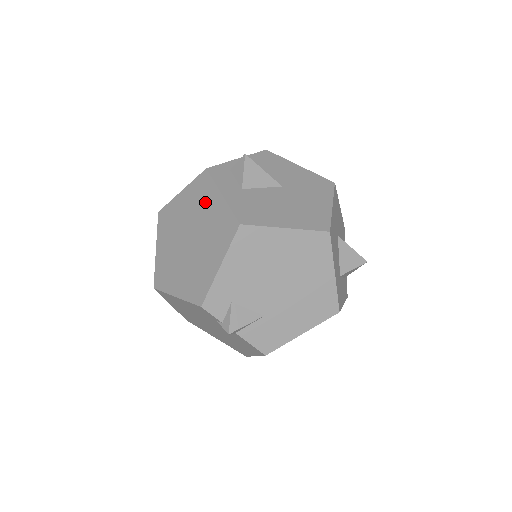
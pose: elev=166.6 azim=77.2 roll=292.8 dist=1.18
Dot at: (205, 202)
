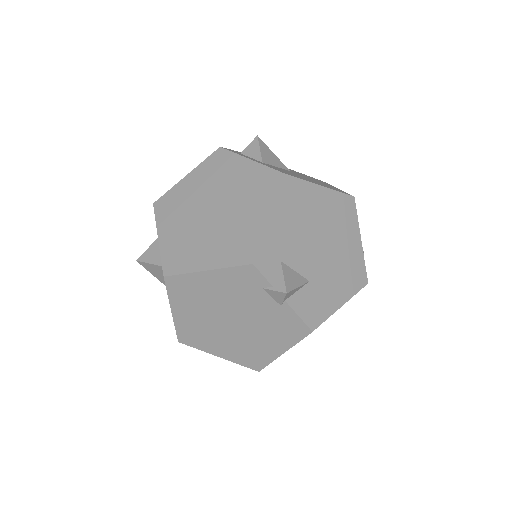
Dot at: (228, 172)
